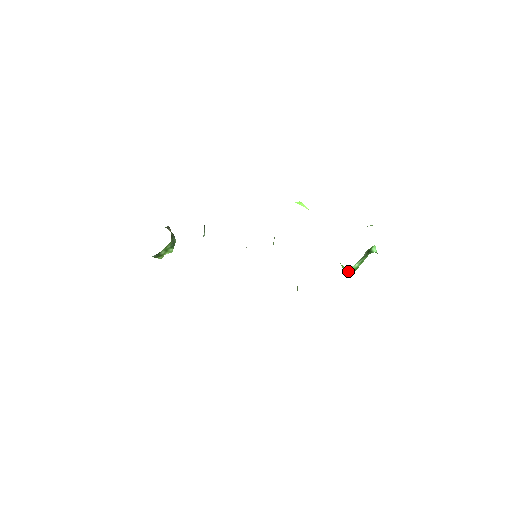
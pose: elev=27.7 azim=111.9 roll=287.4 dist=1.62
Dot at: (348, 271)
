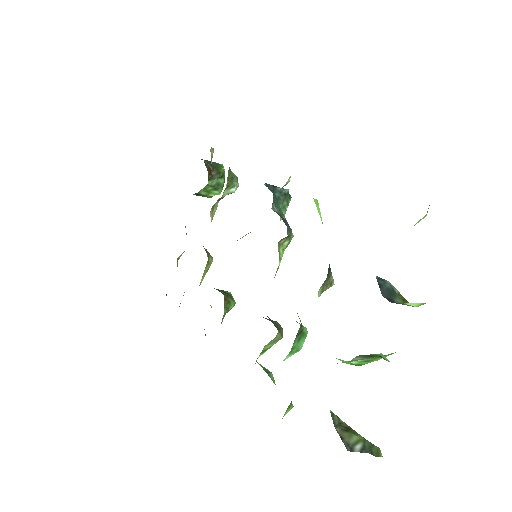
Dot at: occluded
